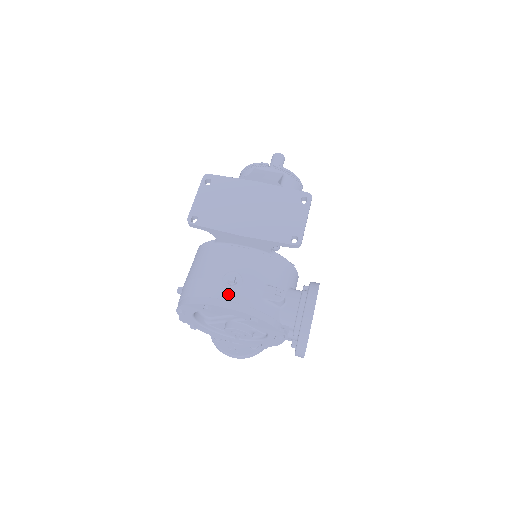
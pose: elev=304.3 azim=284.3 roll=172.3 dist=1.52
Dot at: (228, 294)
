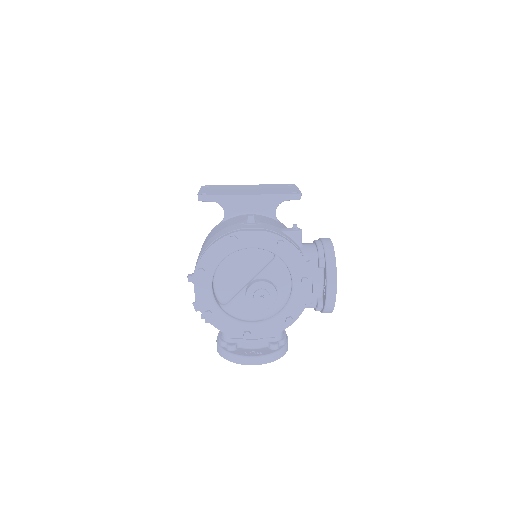
Dot at: (251, 225)
